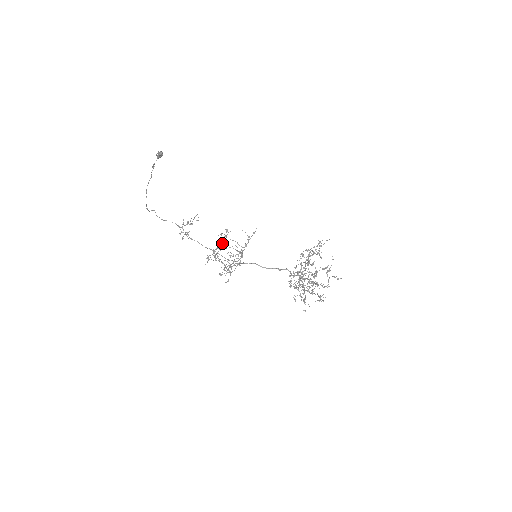
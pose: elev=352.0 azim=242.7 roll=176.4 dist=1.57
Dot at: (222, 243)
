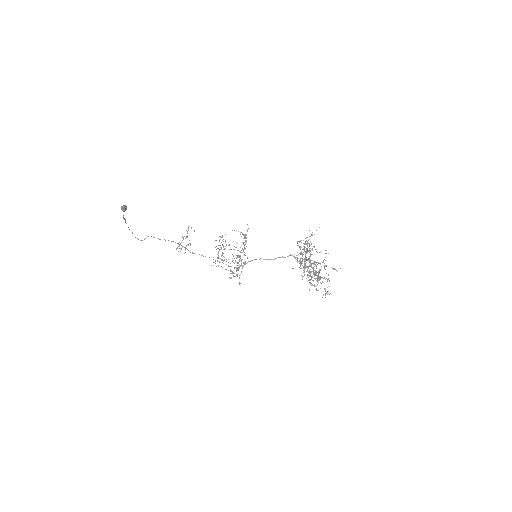
Dot at: occluded
